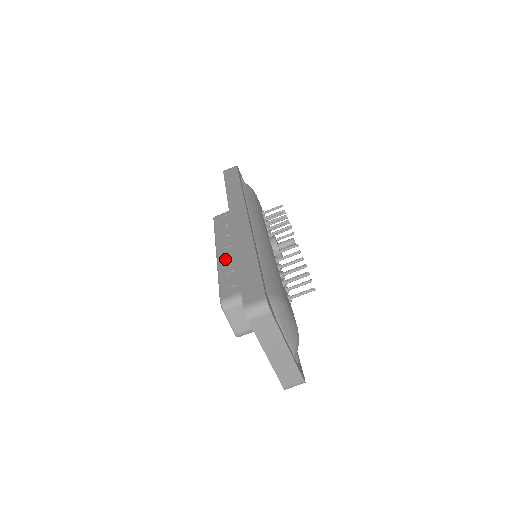
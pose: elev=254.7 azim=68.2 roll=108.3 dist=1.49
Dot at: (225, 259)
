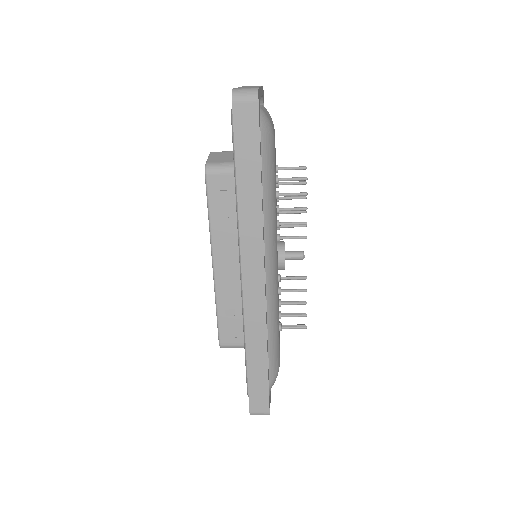
Dot at: (224, 286)
